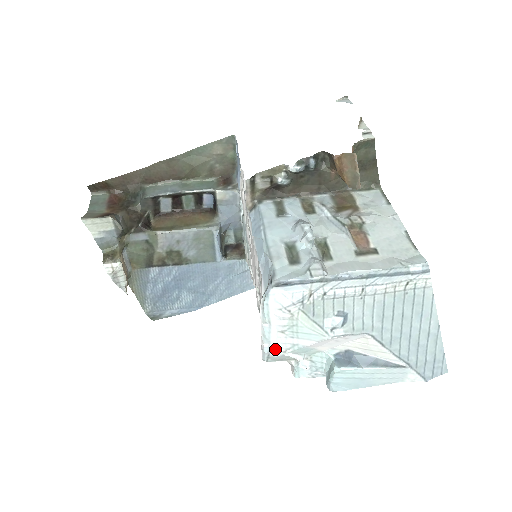
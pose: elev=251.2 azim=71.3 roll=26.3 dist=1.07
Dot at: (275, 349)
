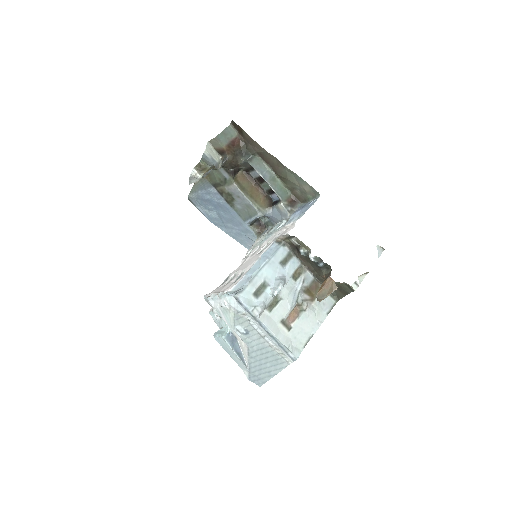
Dot at: (212, 303)
